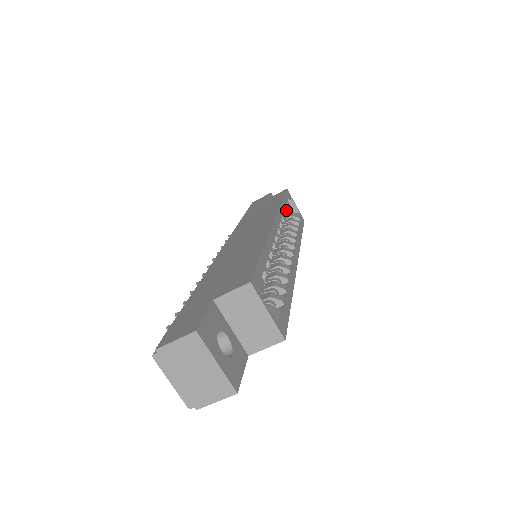
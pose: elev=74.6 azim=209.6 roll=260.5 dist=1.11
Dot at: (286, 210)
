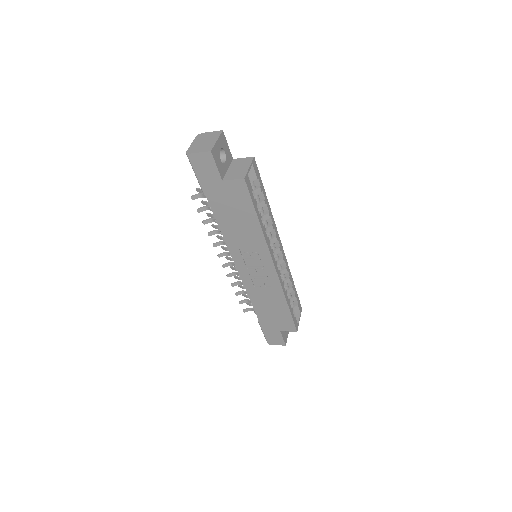
Dot at: (291, 287)
